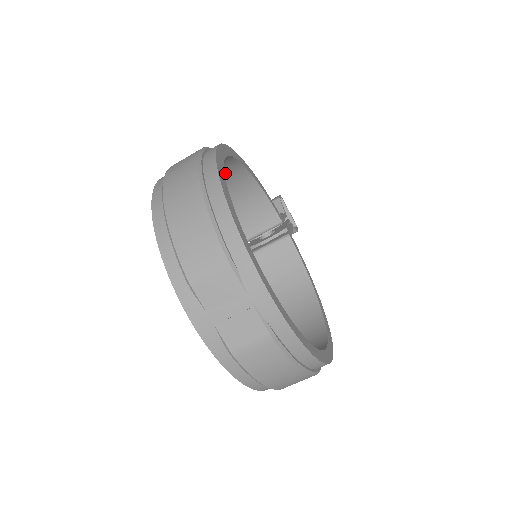
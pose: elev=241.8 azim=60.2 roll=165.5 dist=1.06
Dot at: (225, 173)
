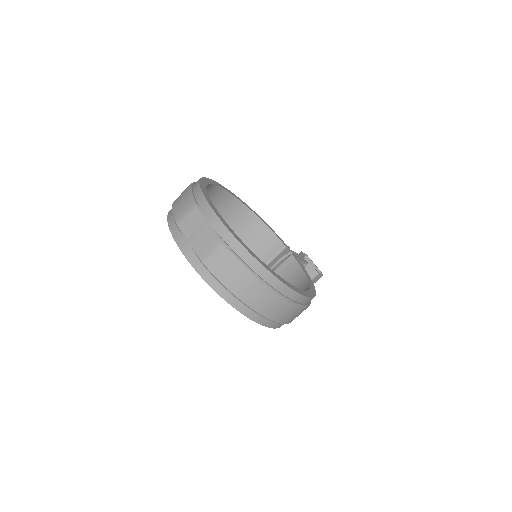
Dot at: (234, 212)
